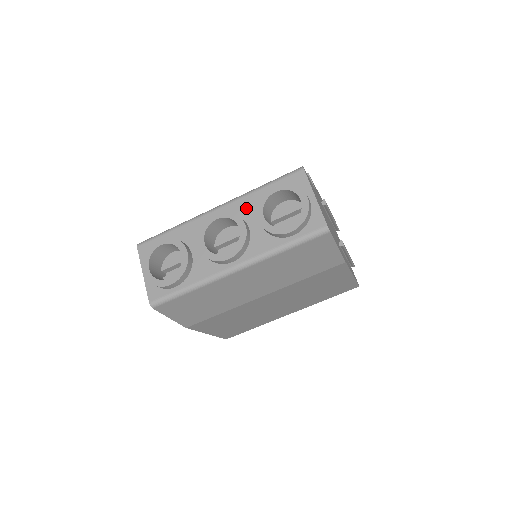
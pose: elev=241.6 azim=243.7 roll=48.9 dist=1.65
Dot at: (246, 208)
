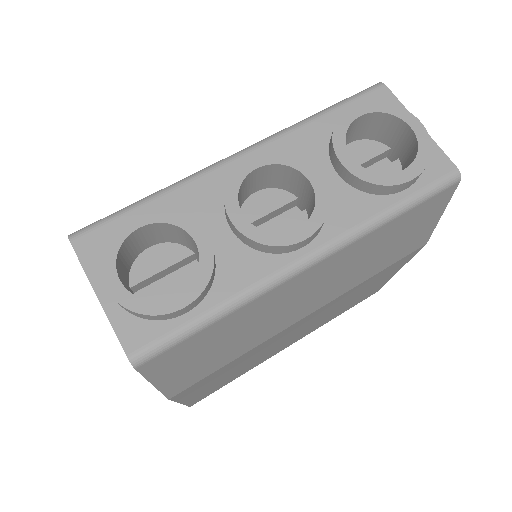
Dot at: (301, 150)
